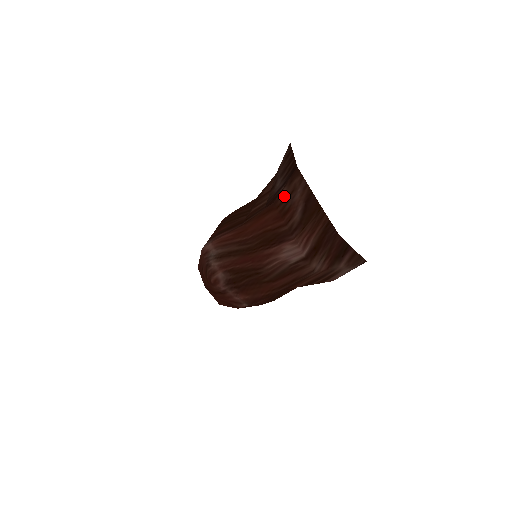
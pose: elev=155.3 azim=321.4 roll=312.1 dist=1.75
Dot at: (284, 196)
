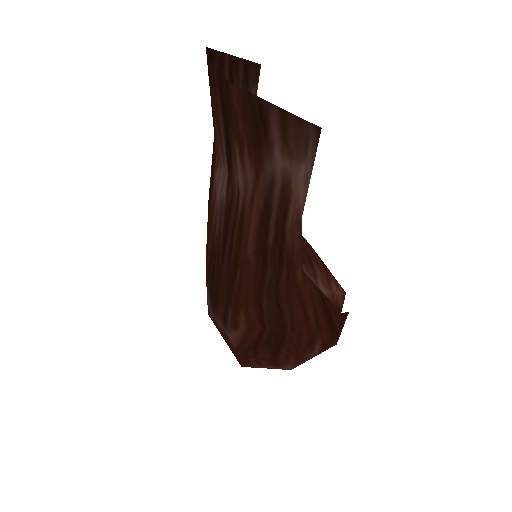
Dot at: occluded
